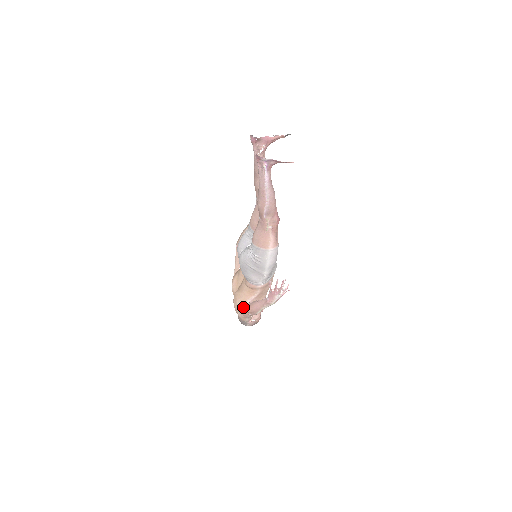
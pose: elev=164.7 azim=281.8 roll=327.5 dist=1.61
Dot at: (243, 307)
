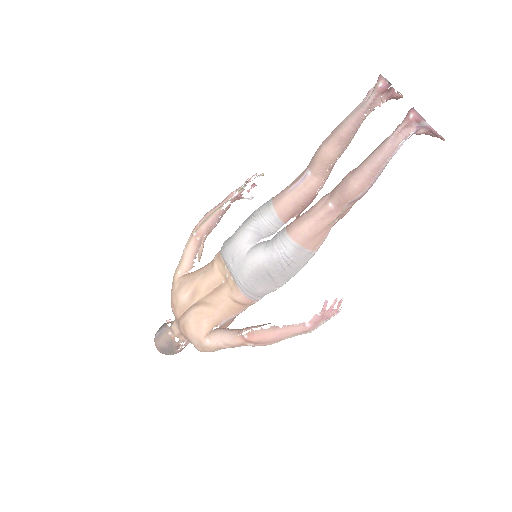
Dot at: (230, 333)
